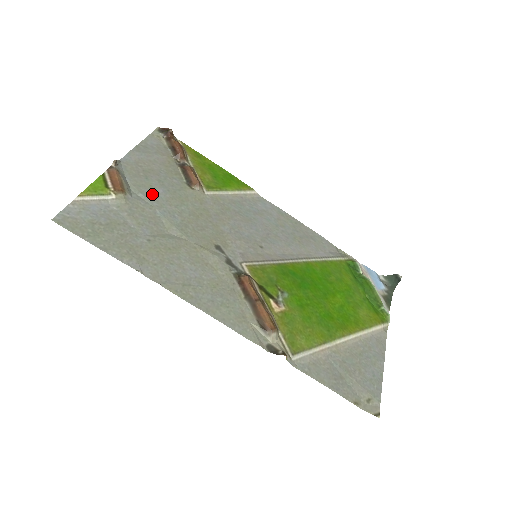
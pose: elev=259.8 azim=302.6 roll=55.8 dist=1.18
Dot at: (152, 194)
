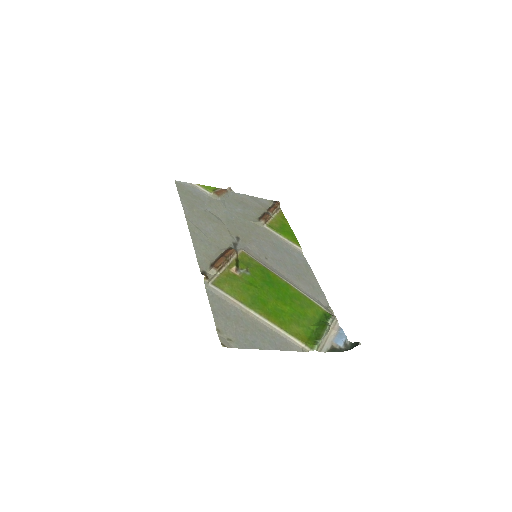
Dot at: (233, 207)
